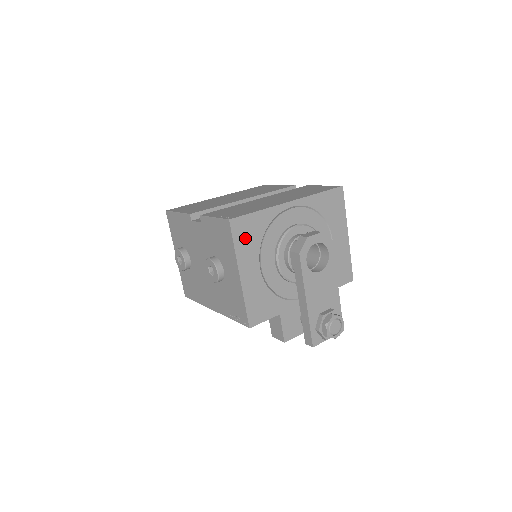
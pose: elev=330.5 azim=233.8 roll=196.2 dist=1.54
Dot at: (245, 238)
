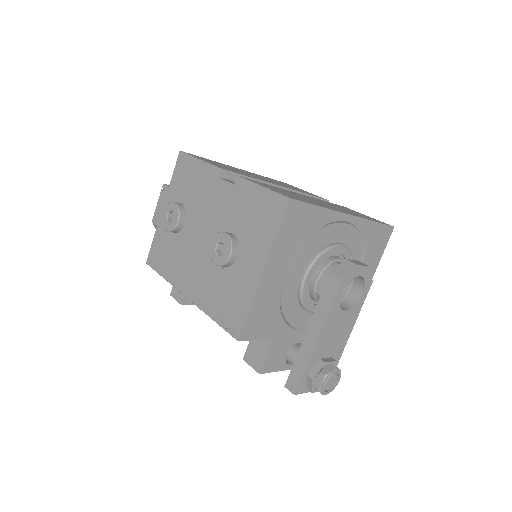
Dot at: (291, 230)
